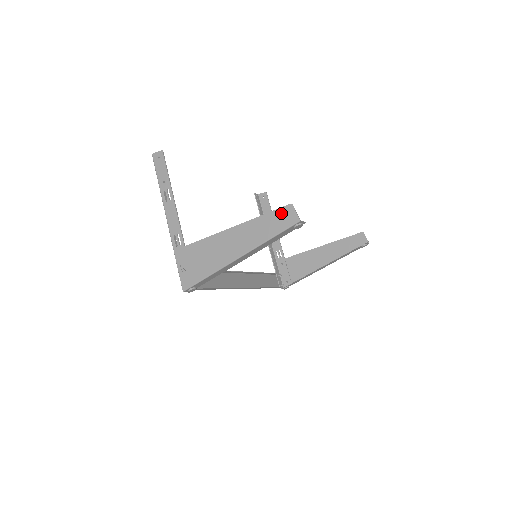
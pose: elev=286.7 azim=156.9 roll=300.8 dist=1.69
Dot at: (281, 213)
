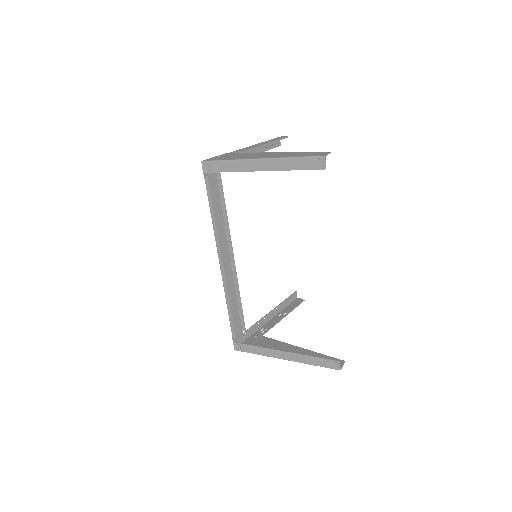
Dot at: (318, 153)
